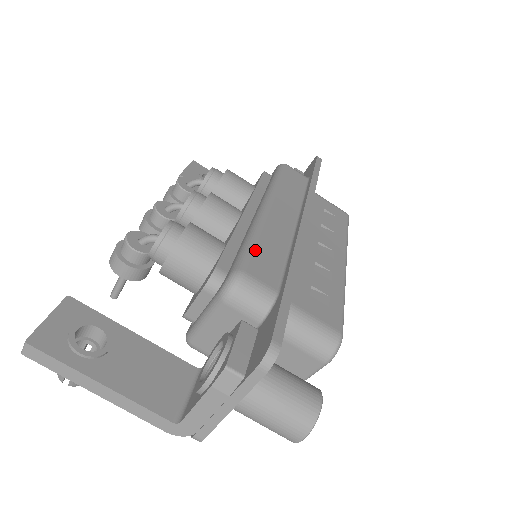
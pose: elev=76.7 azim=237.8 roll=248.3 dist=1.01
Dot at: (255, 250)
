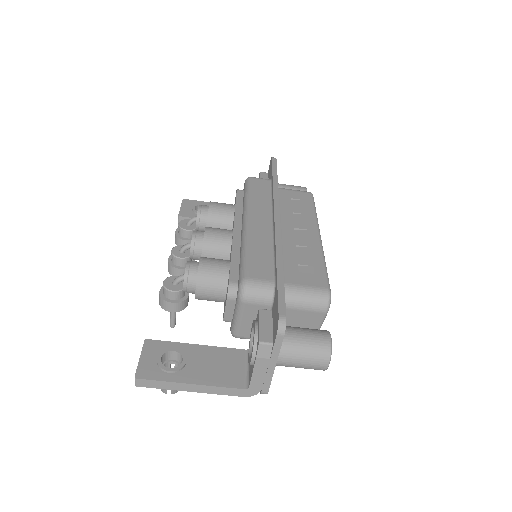
Dot at: (250, 259)
